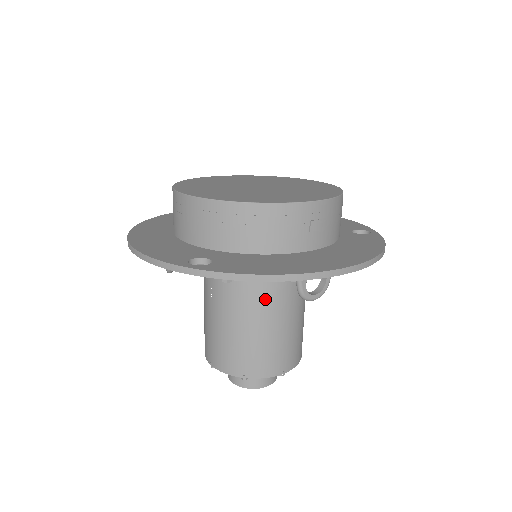
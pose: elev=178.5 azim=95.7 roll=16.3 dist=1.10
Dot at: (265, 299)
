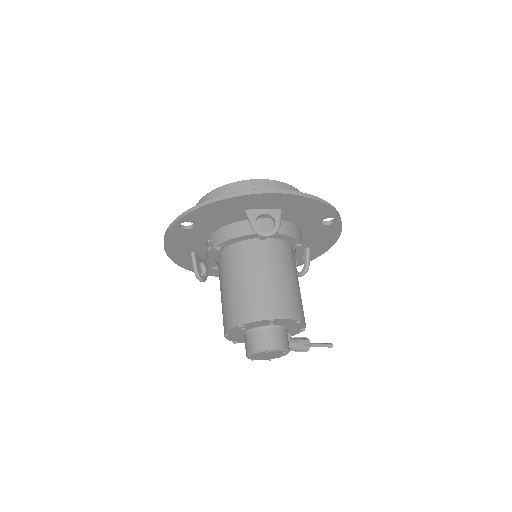
Dot at: (245, 258)
